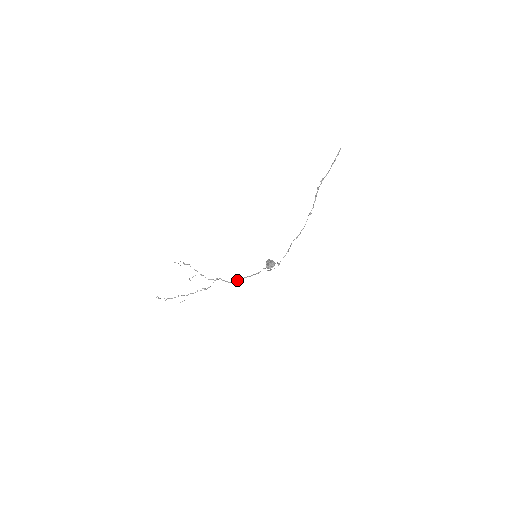
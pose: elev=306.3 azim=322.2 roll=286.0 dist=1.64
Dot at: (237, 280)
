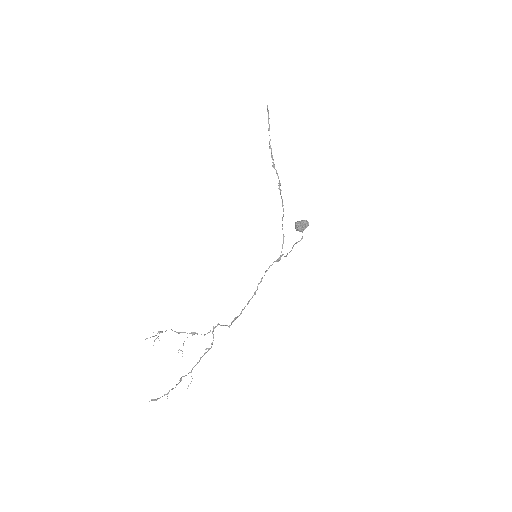
Dot at: (236, 318)
